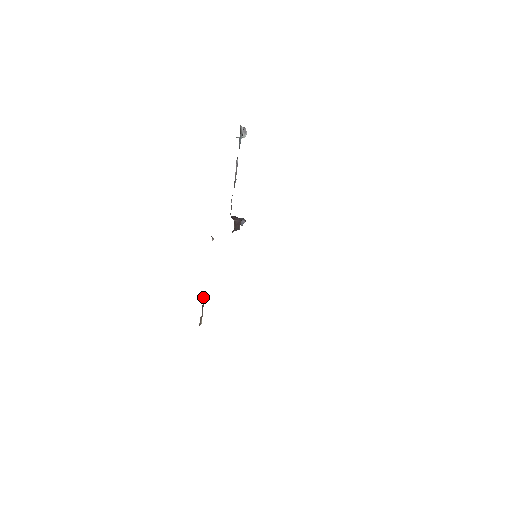
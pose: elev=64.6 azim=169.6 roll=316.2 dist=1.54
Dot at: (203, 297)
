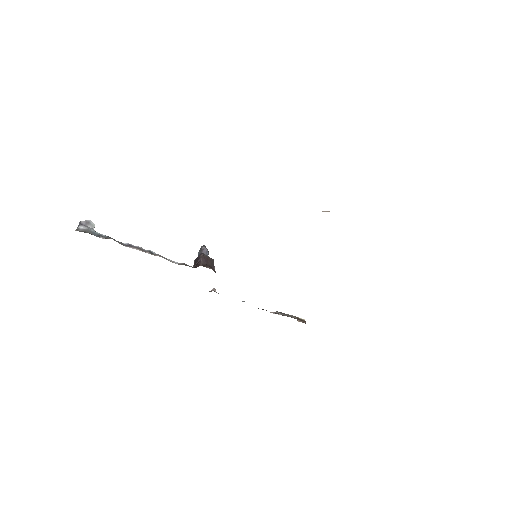
Dot at: (276, 313)
